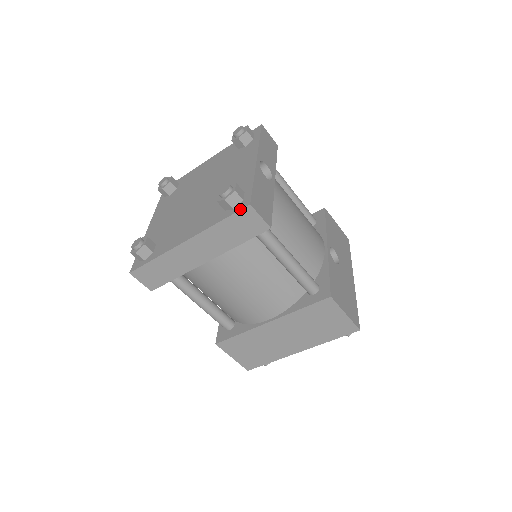
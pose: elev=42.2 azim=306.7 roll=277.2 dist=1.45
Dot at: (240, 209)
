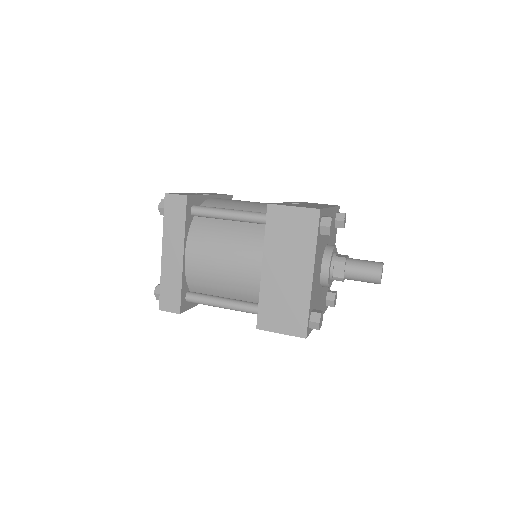
Dot at: (164, 202)
